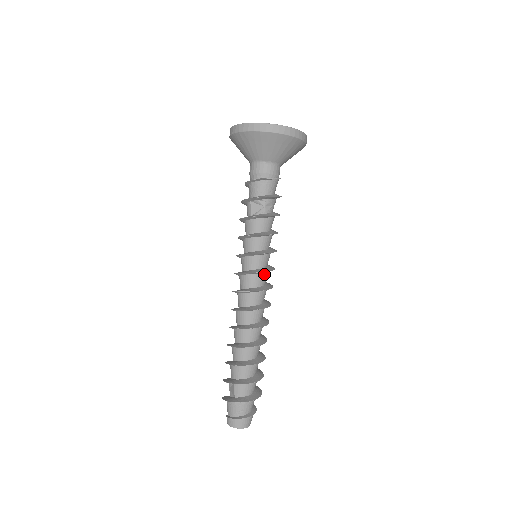
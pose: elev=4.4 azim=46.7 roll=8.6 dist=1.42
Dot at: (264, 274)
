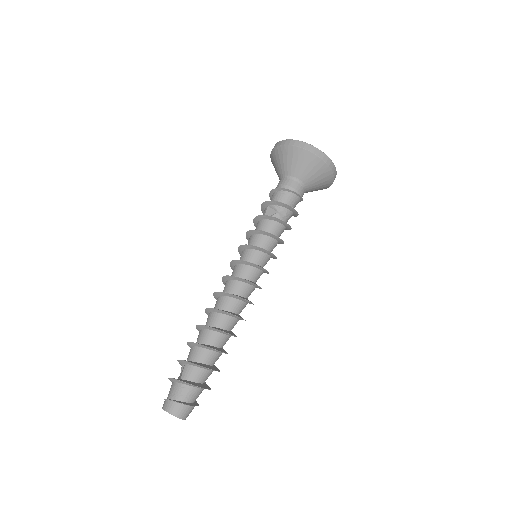
Dot at: (256, 270)
